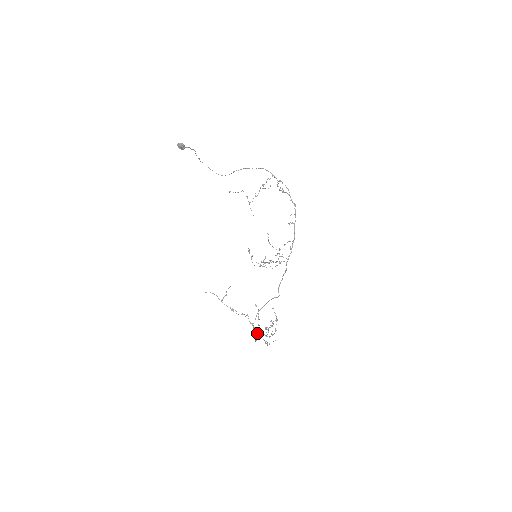
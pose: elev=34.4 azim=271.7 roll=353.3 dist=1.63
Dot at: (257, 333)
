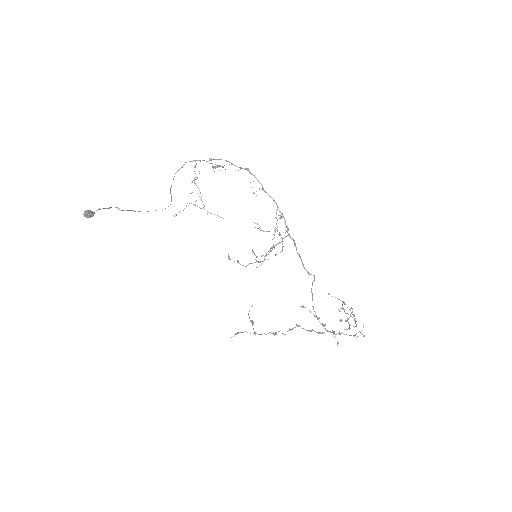
Dot at: occluded
